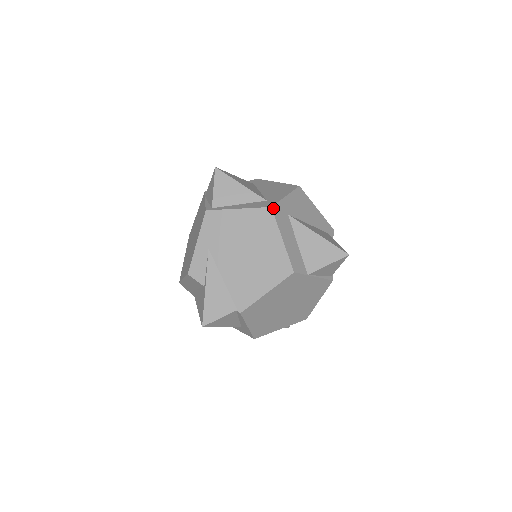
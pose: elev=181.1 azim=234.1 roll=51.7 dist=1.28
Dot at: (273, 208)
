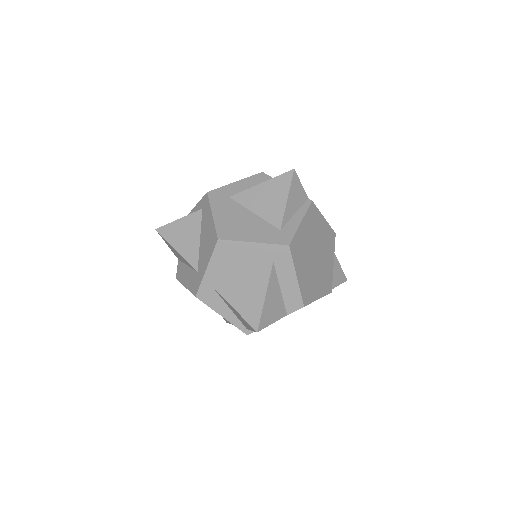
Dot at: occluded
